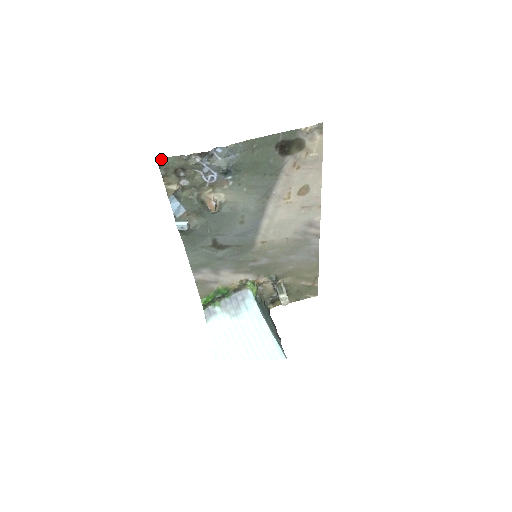
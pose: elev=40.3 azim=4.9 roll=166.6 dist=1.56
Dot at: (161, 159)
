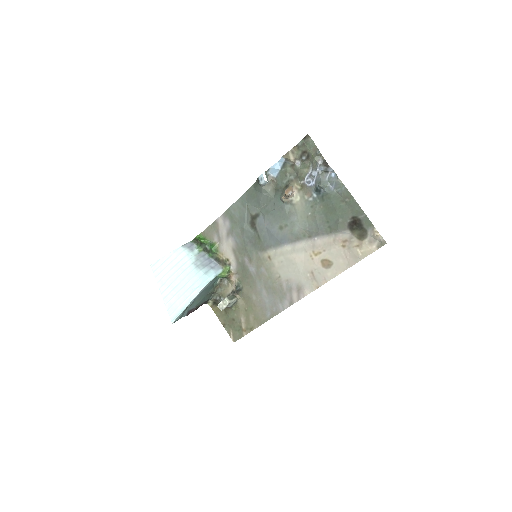
Dot at: (310, 137)
